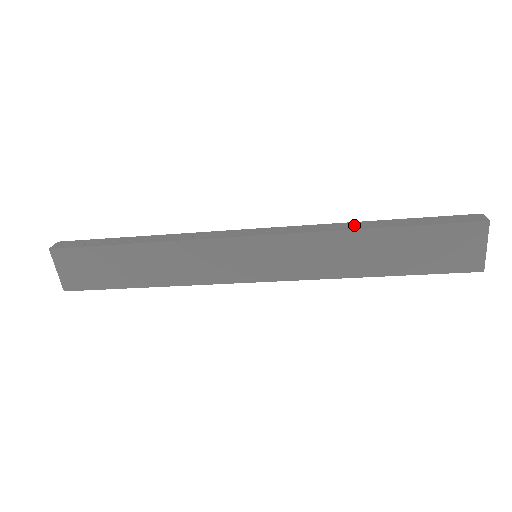
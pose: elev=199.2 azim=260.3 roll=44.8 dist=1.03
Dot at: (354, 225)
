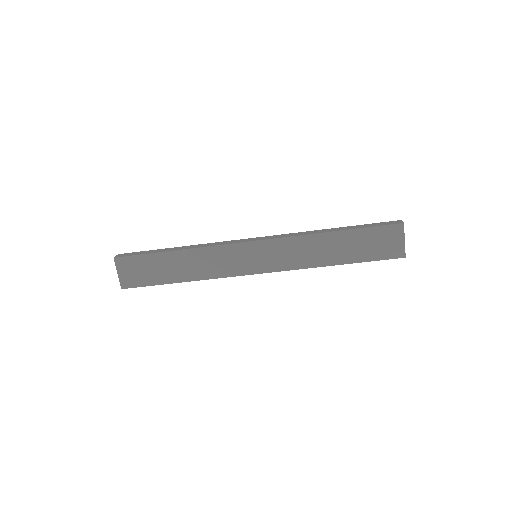
Dot at: (319, 231)
